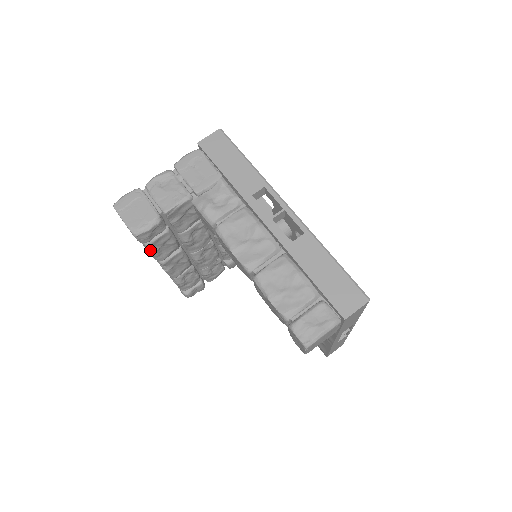
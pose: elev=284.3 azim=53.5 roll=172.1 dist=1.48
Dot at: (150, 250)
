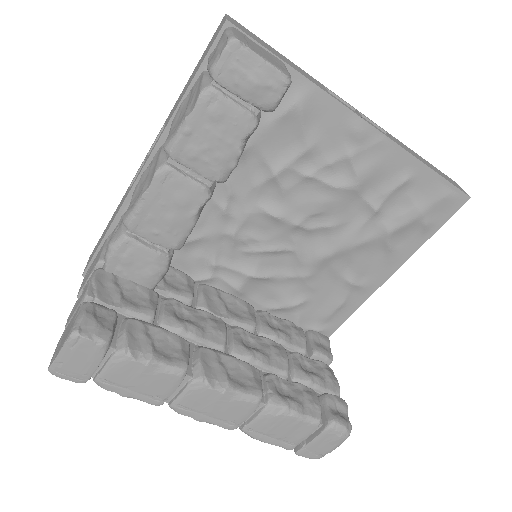
Dot at: (144, 359)
